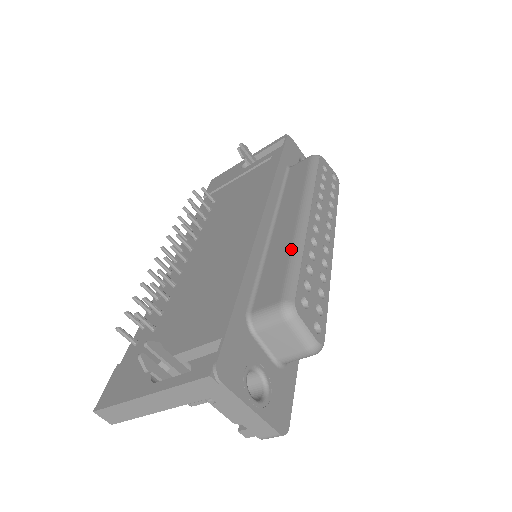
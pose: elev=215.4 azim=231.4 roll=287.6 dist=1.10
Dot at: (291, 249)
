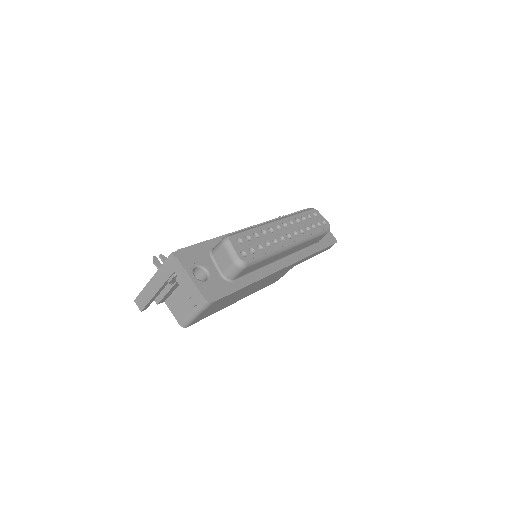
Dot at: occluded
